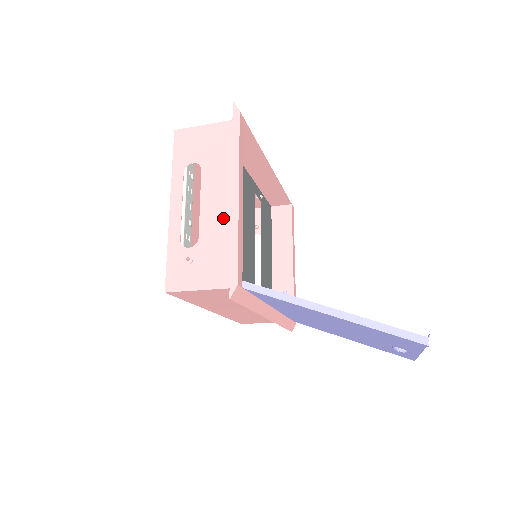
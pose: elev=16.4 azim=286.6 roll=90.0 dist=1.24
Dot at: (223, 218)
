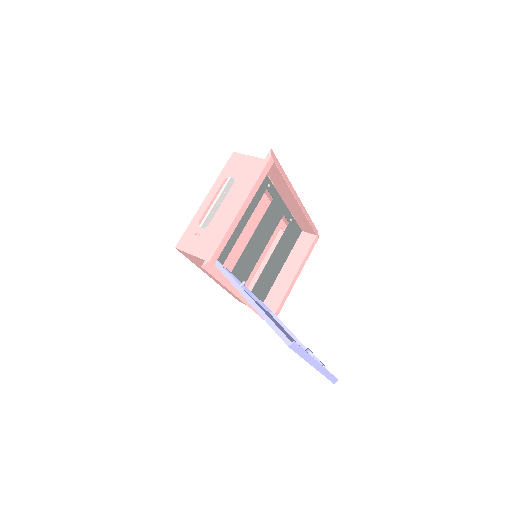
Dot at: (228, 218)
